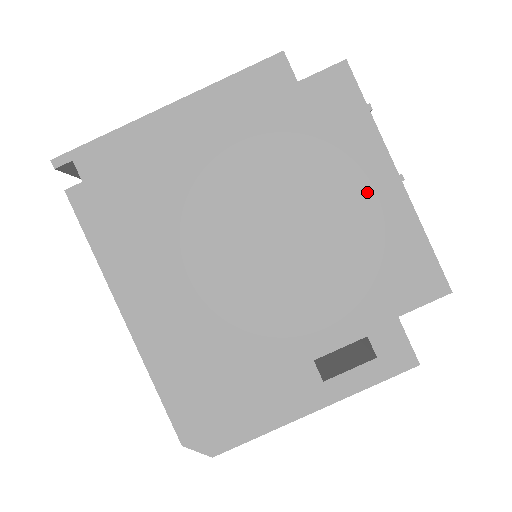
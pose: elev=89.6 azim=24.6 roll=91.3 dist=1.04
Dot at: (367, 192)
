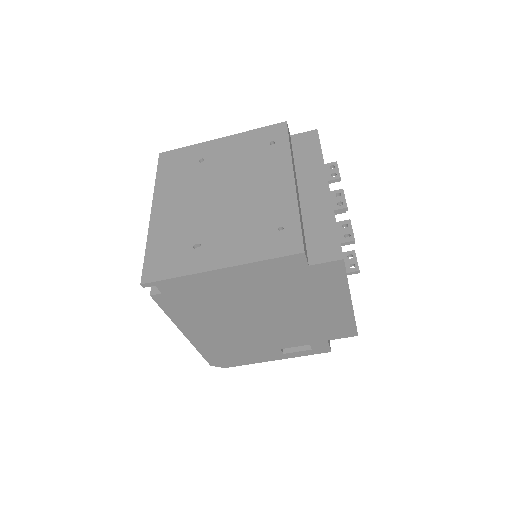
Dot at: (331, 306)
